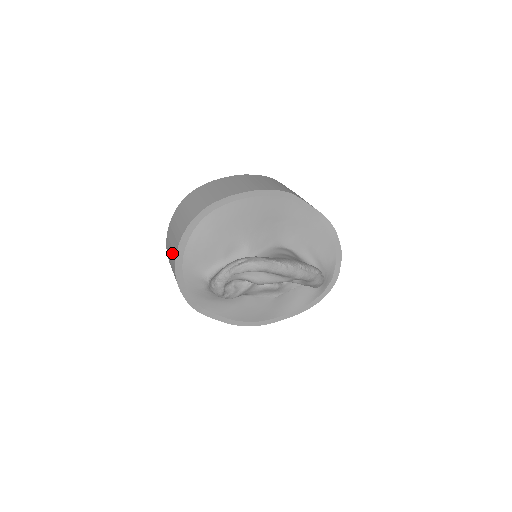
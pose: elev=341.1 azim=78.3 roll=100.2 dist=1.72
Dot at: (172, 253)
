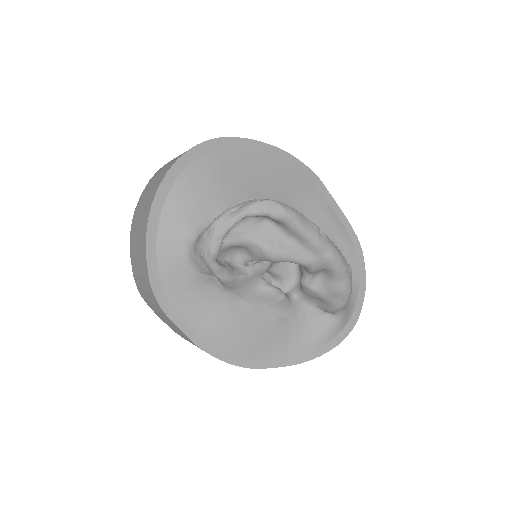
Dot at: (149, 195)
